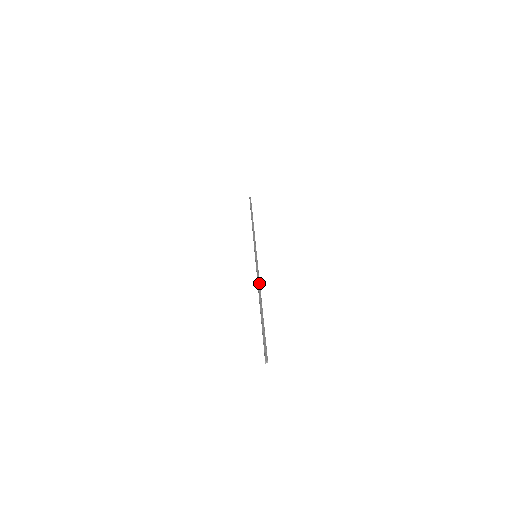
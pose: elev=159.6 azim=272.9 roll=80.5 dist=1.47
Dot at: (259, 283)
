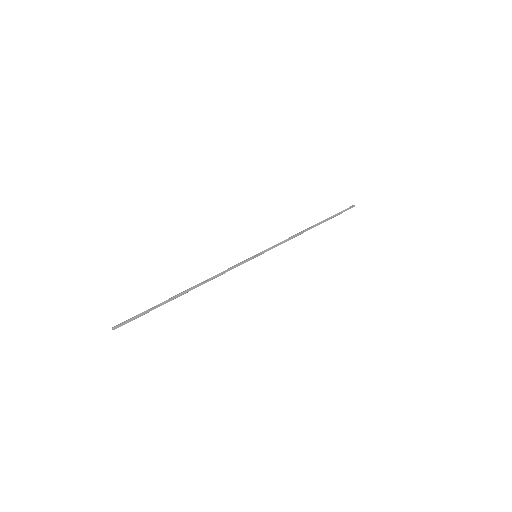
Dot at: (213, 276)
